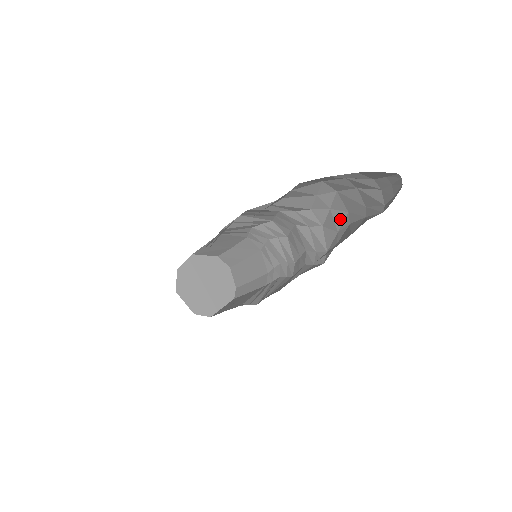
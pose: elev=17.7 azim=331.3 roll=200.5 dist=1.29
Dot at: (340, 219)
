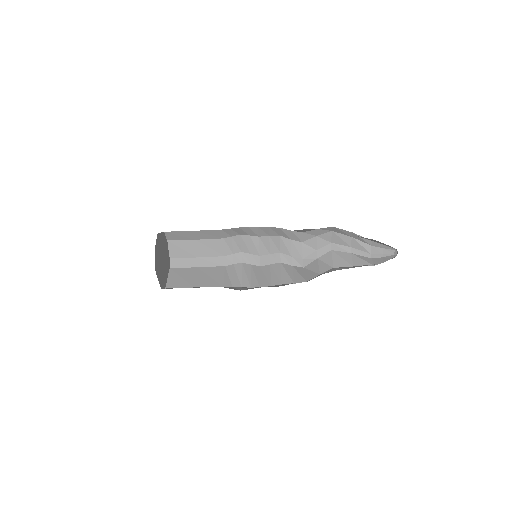
Dot at: (323, 244)
